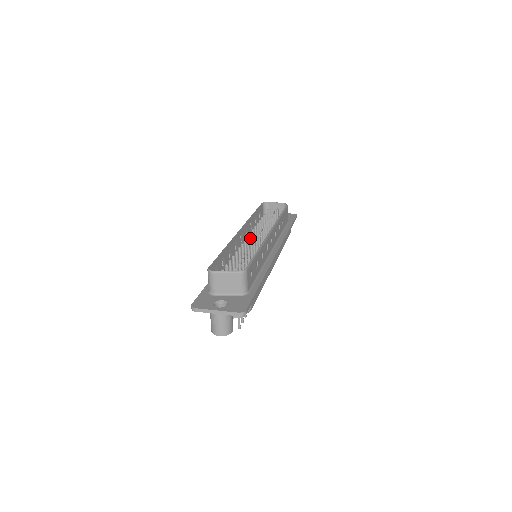
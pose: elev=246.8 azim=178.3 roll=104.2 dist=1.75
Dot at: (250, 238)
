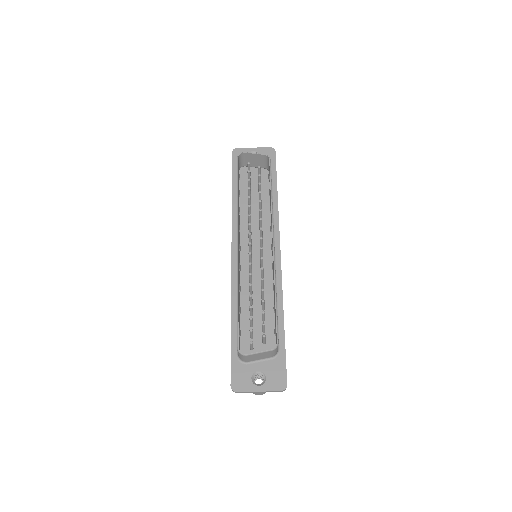
Dot at: (250, 247)
